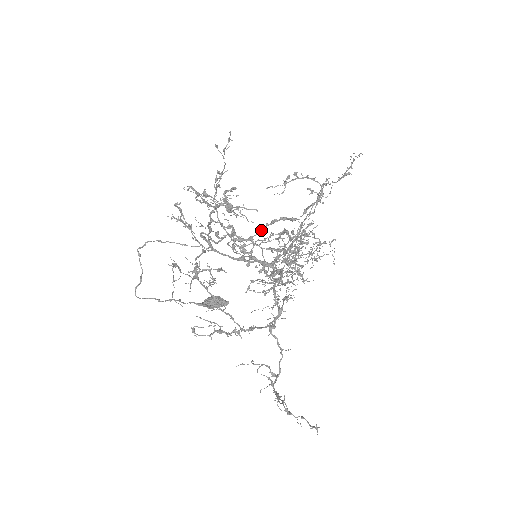
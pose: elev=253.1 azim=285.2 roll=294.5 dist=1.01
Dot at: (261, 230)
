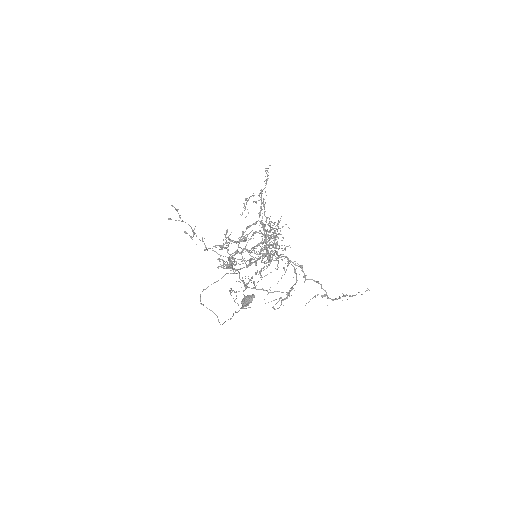
Dot at: occluded
